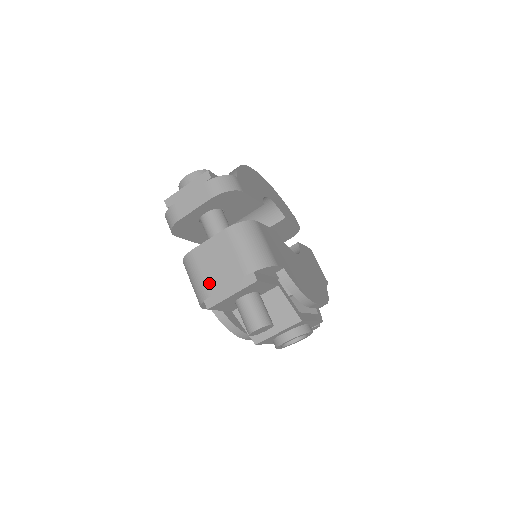
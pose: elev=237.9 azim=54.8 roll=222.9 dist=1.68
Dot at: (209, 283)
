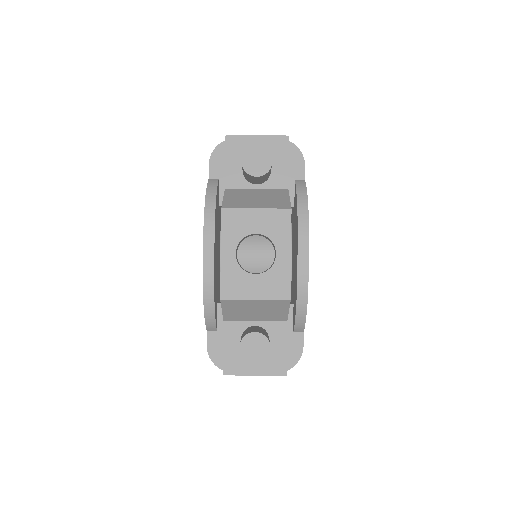
Dot at: occluded
